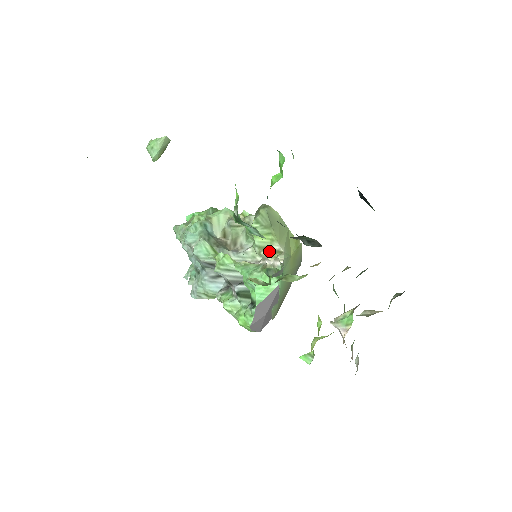
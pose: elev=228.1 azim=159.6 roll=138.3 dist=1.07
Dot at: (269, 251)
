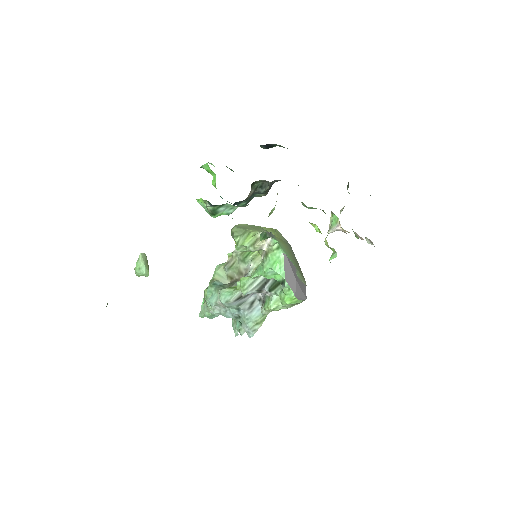
Dot at: (258, 241)
